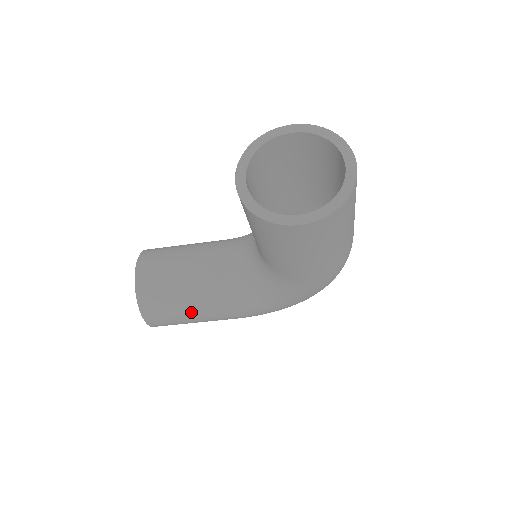
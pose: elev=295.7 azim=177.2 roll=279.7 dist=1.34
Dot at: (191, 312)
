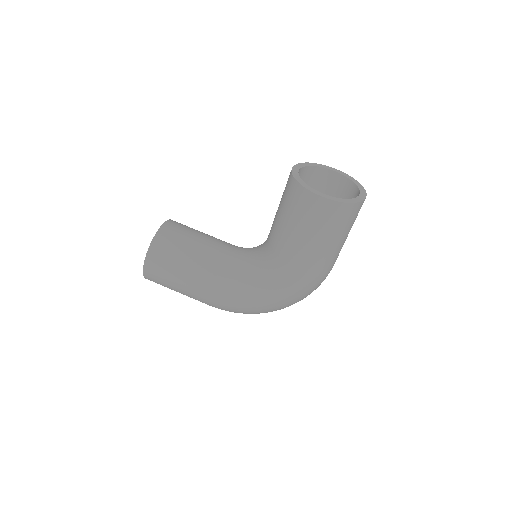
Dot at: (185, 269)
